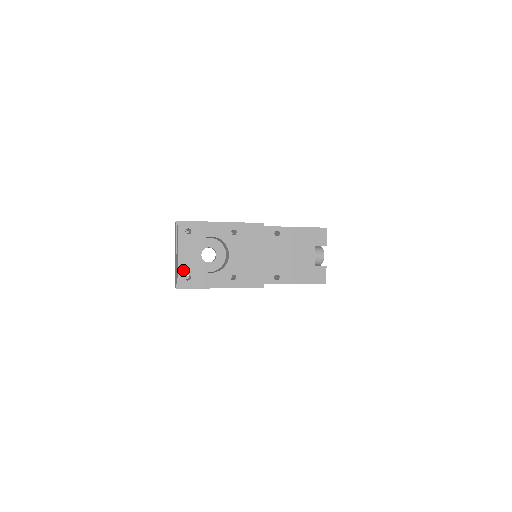
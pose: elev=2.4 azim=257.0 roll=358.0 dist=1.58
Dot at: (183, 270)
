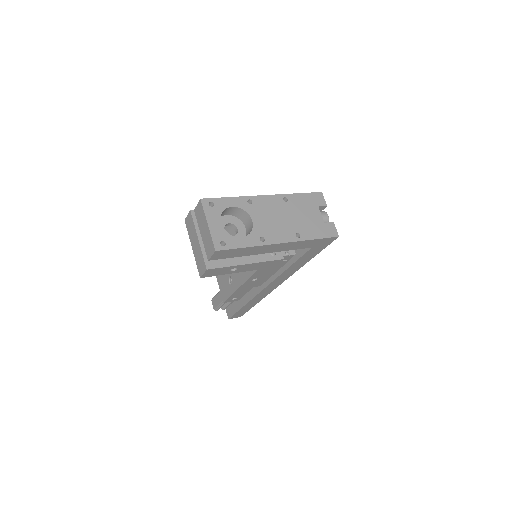
Dot at: (216, 237)
